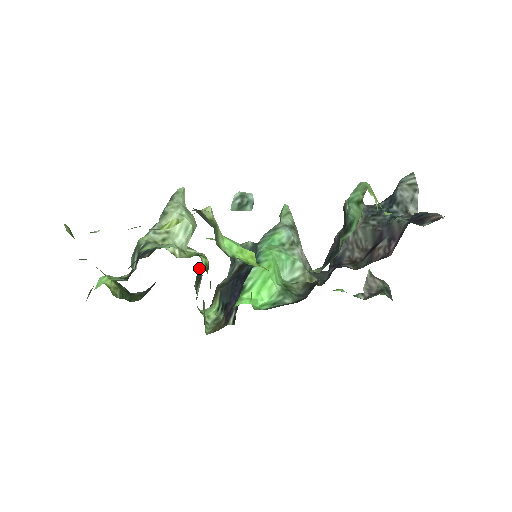
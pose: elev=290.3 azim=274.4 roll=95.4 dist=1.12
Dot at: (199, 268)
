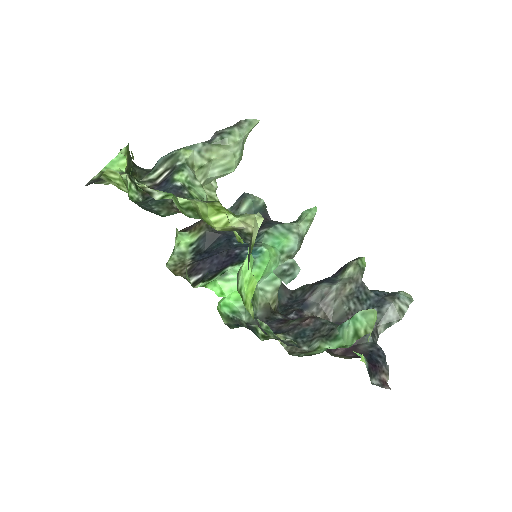
Dot at: occluded
